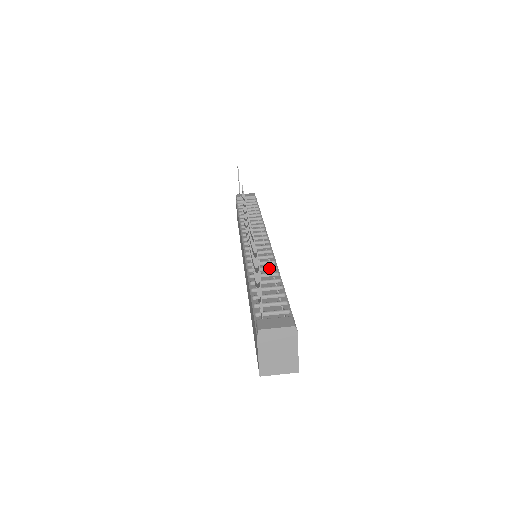
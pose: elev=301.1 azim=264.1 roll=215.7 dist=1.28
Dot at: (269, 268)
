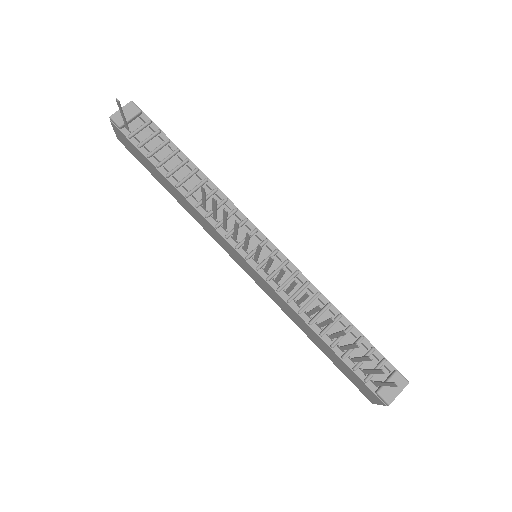
Dot at: (315, 299)
